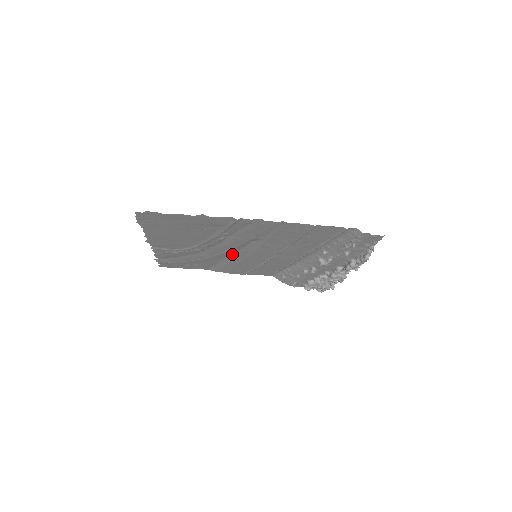
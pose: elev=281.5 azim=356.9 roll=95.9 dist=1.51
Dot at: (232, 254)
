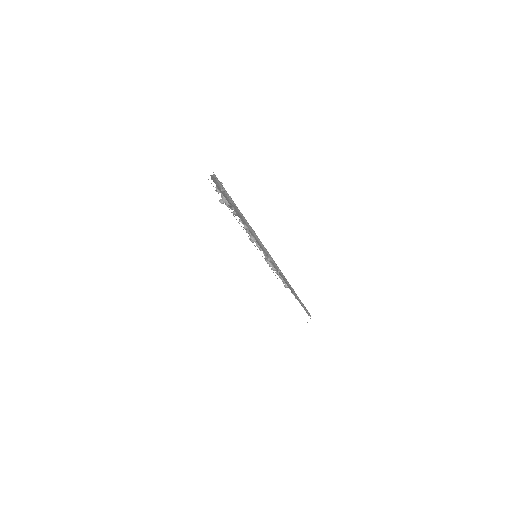
Dot at: occluded
